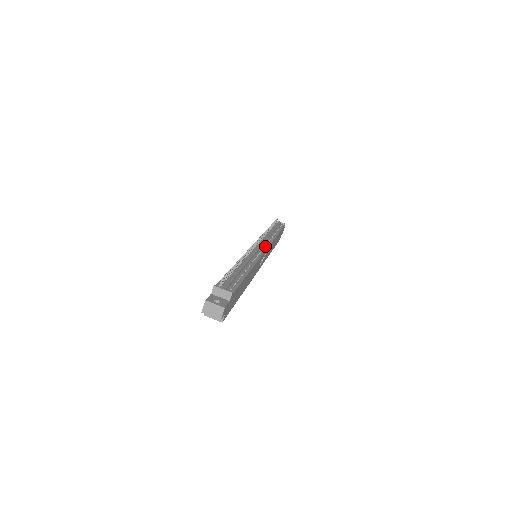
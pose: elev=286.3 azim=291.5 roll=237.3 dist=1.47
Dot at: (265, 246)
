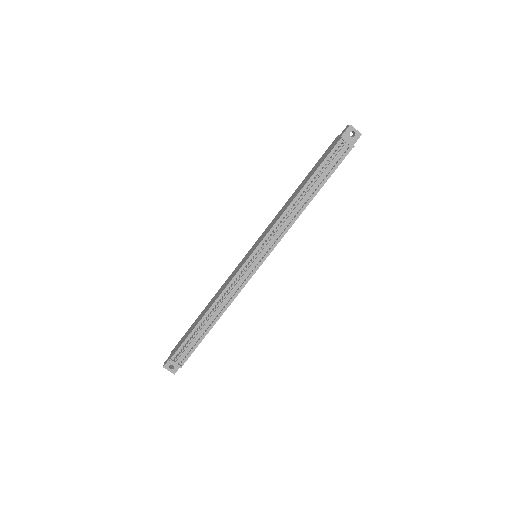
Dot at: (267, 253)
